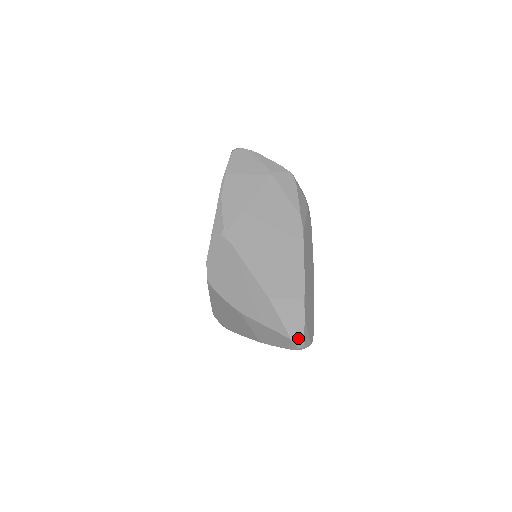
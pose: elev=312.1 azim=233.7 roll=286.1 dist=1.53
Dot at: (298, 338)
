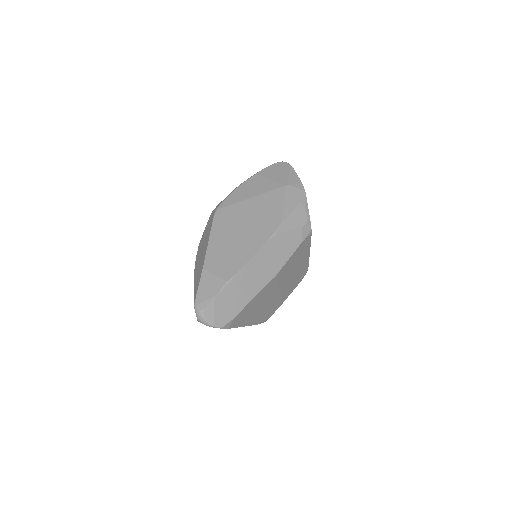
Dot at: (199, 308)
